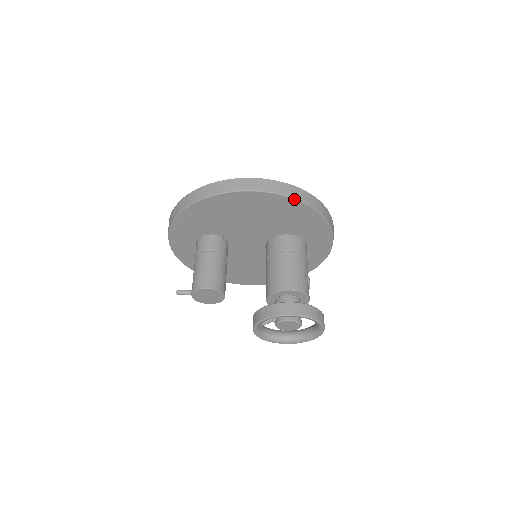
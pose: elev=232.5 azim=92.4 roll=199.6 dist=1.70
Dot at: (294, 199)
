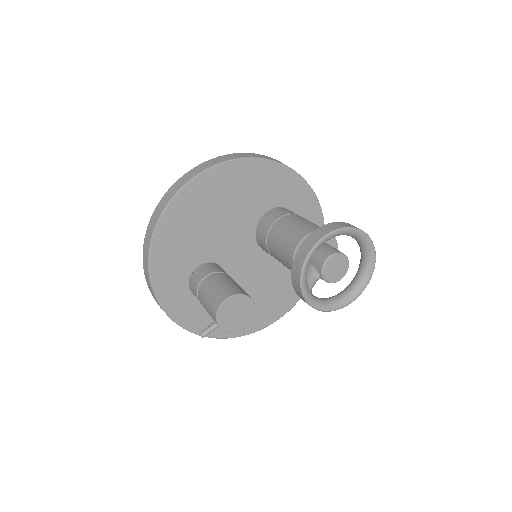
Dot at: (241, 159)
